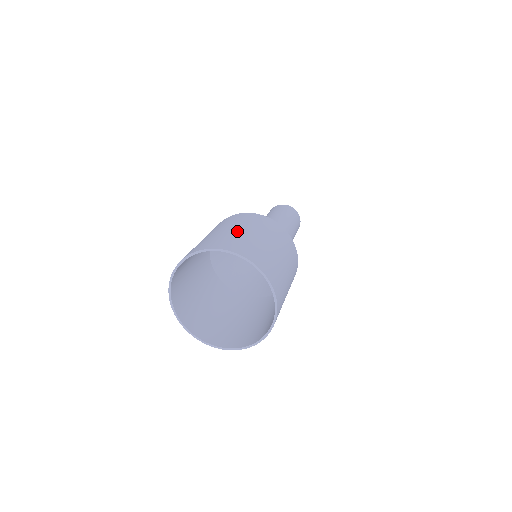
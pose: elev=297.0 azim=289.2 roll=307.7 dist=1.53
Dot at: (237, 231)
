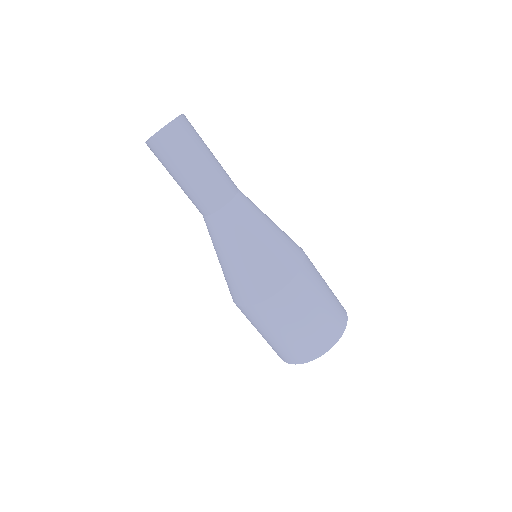
Dot at: (288, 337)
